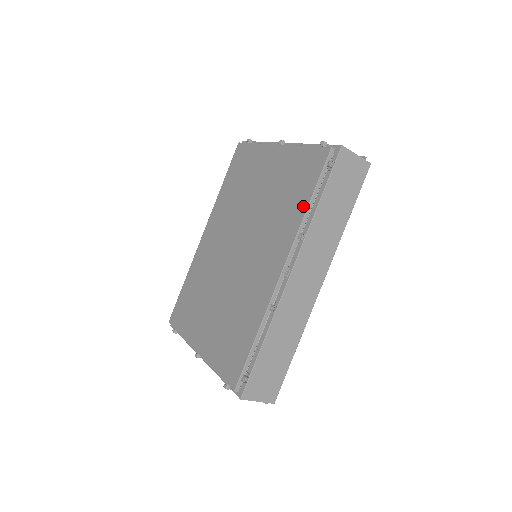
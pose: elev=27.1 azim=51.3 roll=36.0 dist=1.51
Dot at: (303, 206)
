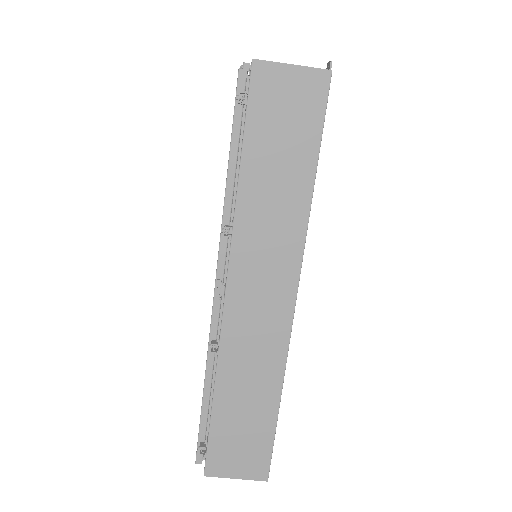
Dot at: (226, 180)
